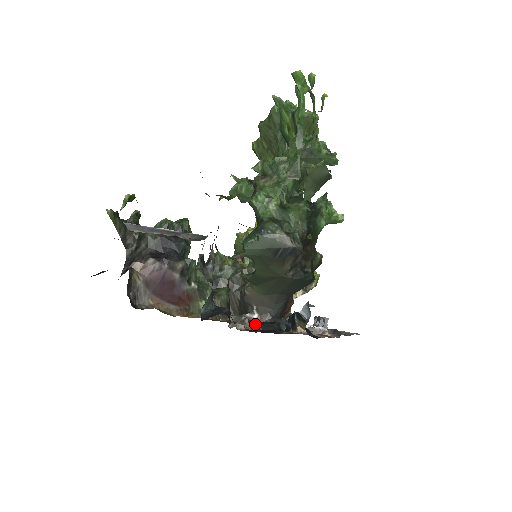
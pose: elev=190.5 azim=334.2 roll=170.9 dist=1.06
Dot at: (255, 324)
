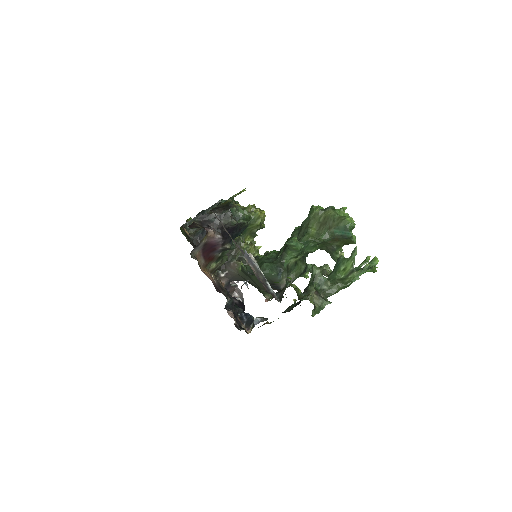
Dot at: occluded
